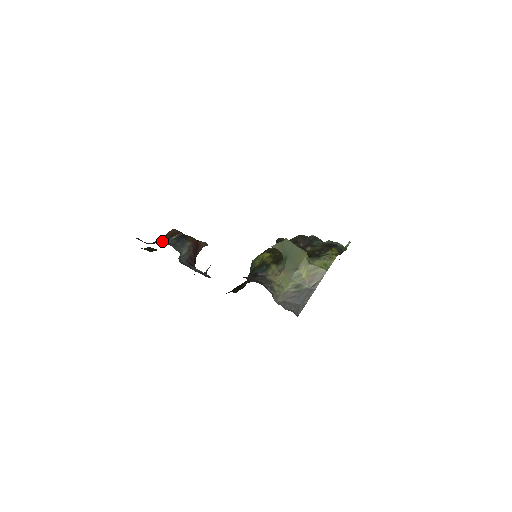
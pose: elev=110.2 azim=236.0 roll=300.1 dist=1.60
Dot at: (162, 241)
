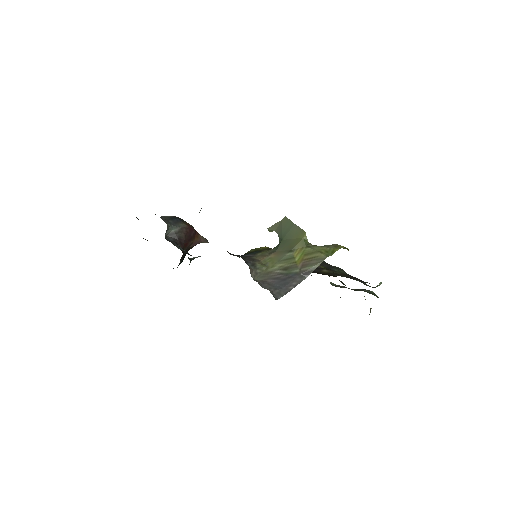
Dot at: occluded
